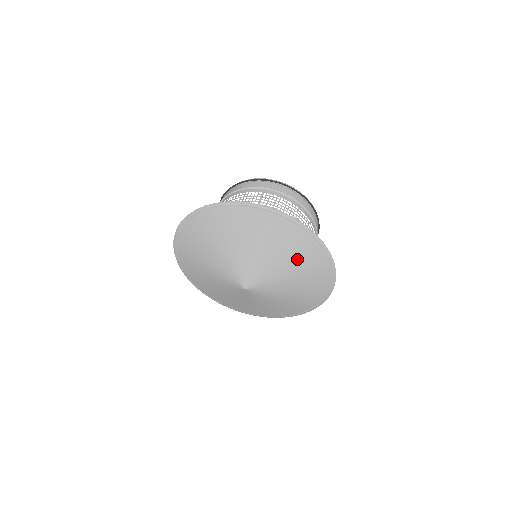
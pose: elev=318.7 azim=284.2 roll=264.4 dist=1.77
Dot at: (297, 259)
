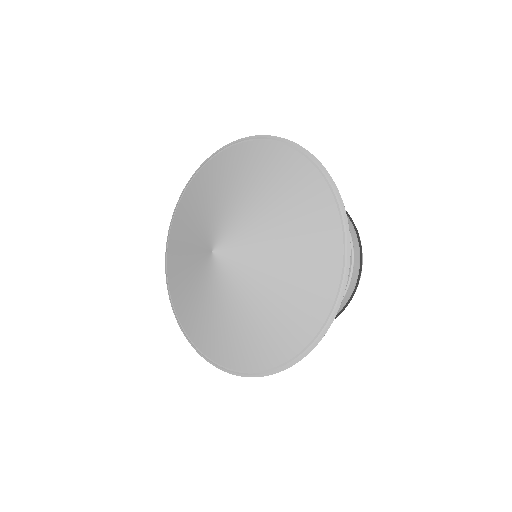
Dot at: (300, 228)
